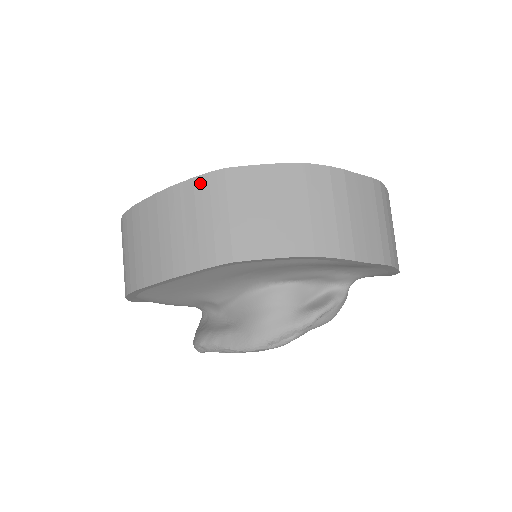
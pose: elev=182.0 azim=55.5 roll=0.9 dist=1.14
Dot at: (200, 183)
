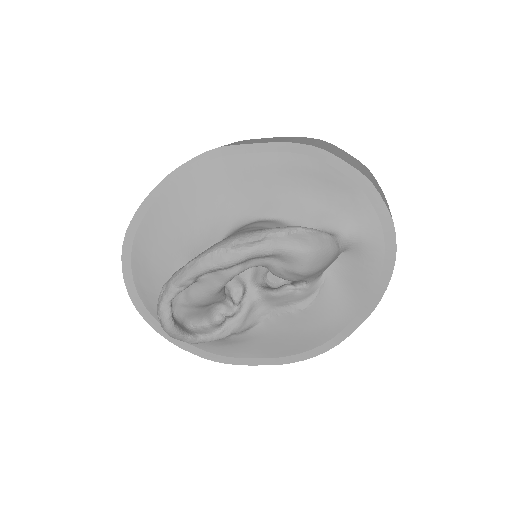
Dot at: occluded
